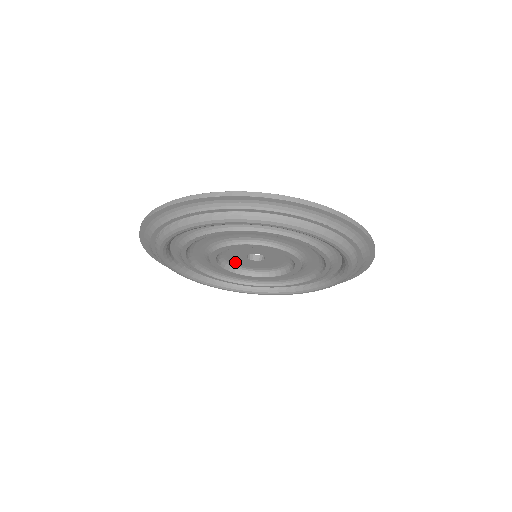
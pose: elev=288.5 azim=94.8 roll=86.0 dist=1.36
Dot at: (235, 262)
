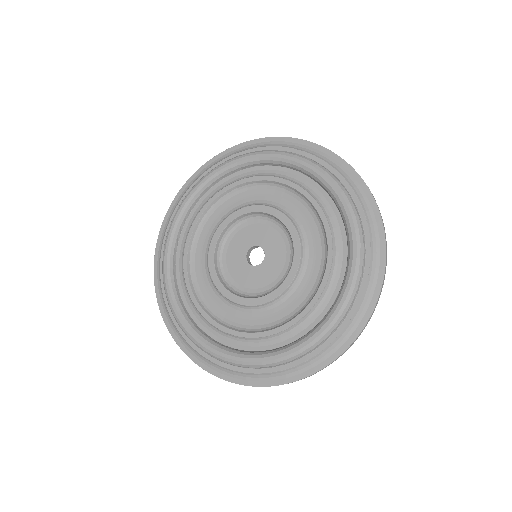
Dot at: (229, 251)
